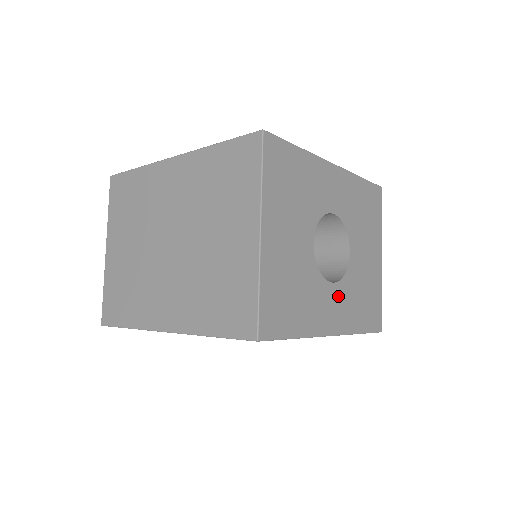
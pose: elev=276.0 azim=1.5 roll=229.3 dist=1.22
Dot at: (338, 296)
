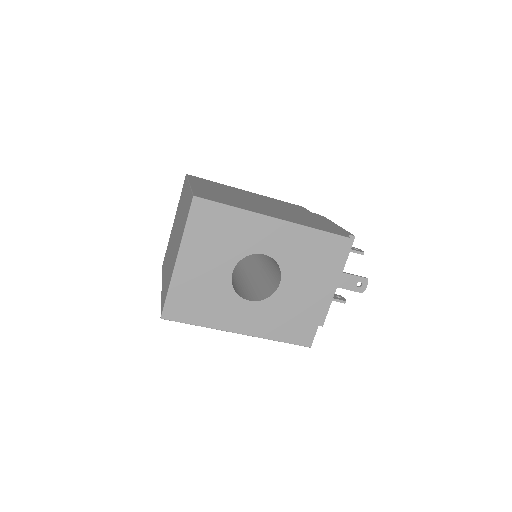
Dot at: (254, 311)
